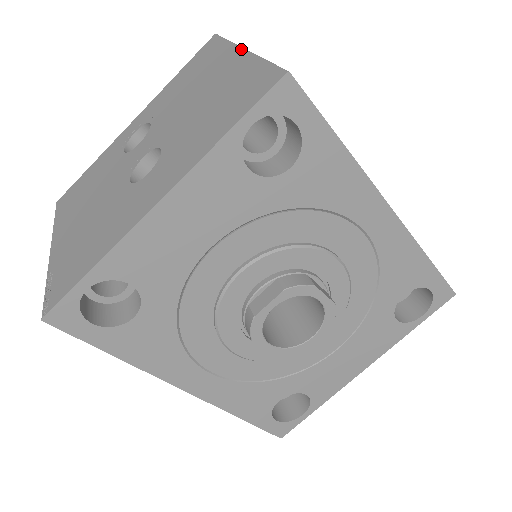
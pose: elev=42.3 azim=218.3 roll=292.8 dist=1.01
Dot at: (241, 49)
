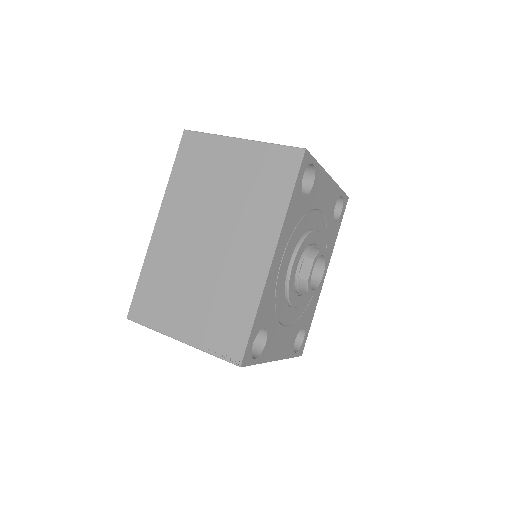
Dot at: occluded
